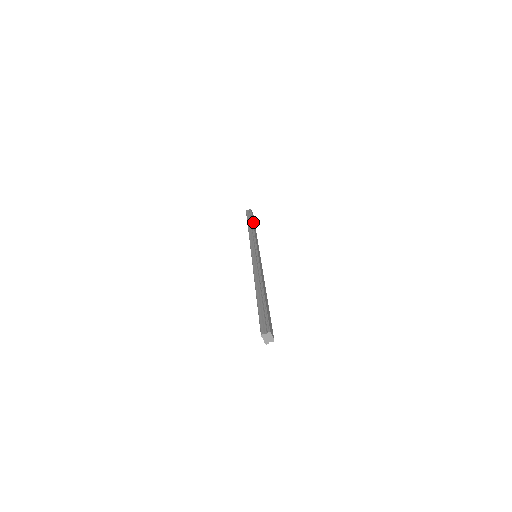
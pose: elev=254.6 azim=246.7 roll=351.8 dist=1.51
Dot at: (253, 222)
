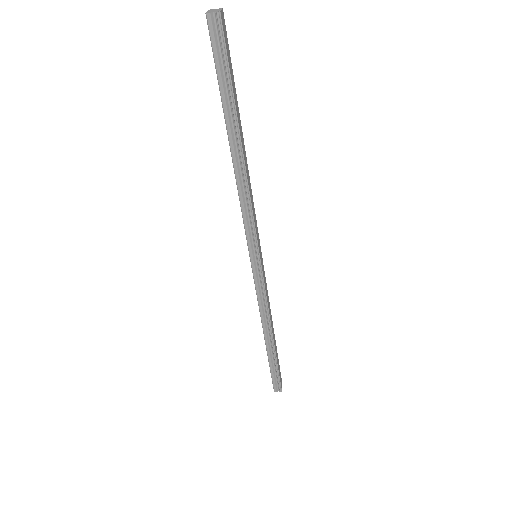
Dot at: (237, 118)
